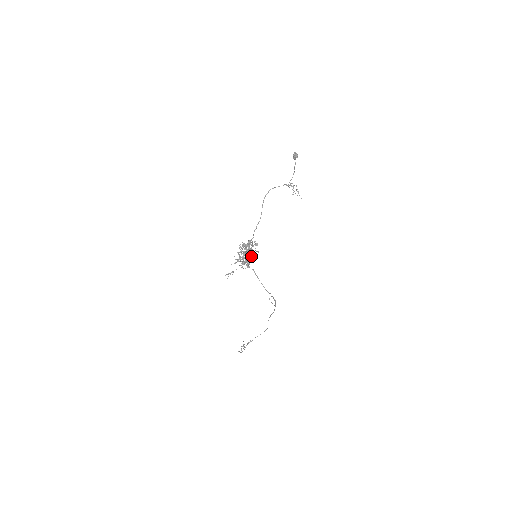
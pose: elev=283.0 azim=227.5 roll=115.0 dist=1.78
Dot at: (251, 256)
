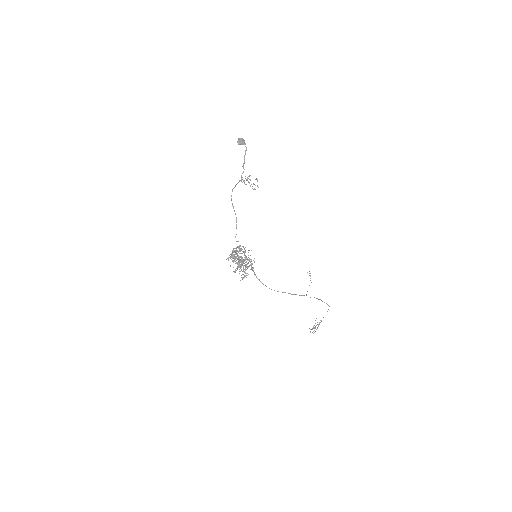
Dot at: occluded
